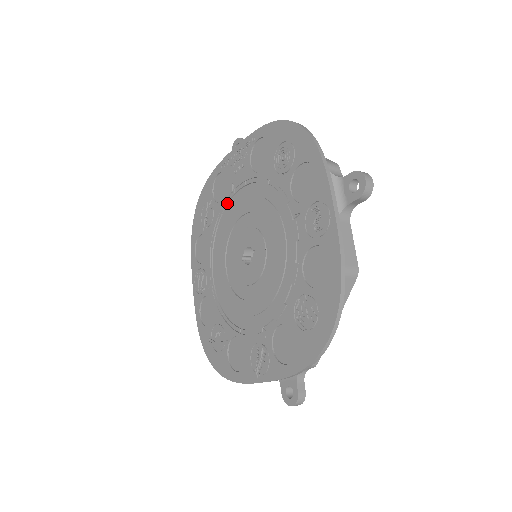
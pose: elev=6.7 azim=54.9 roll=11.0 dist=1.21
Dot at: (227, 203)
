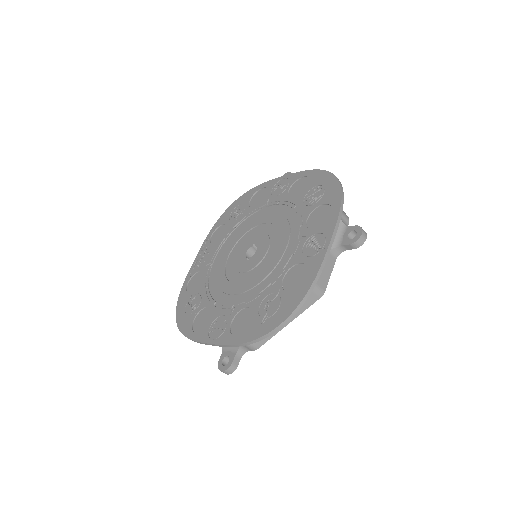
Dot at: (209, 274)
